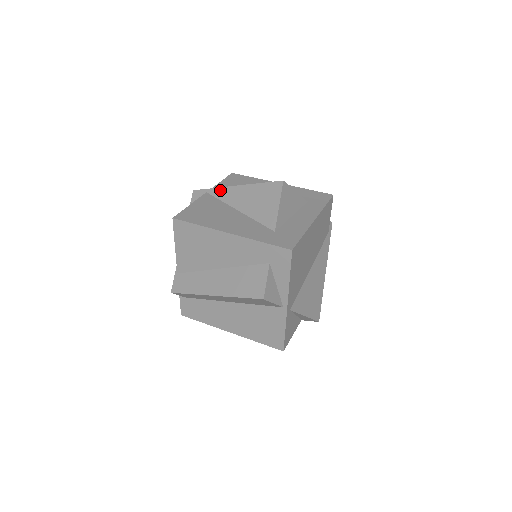
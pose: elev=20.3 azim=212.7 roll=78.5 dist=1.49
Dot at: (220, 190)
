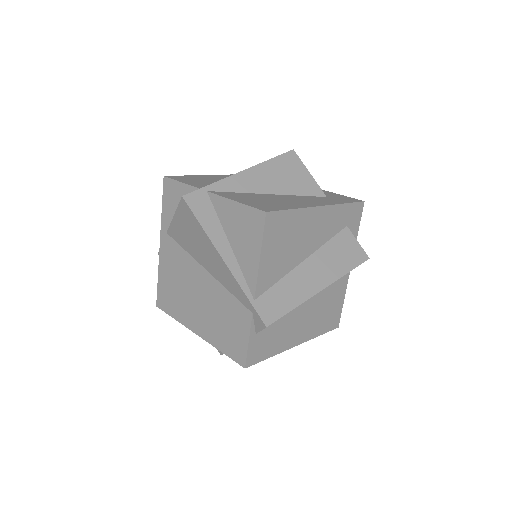
Dot at: (226, 182)
